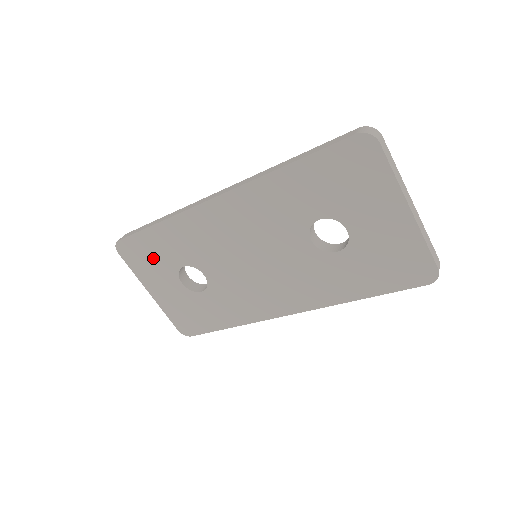
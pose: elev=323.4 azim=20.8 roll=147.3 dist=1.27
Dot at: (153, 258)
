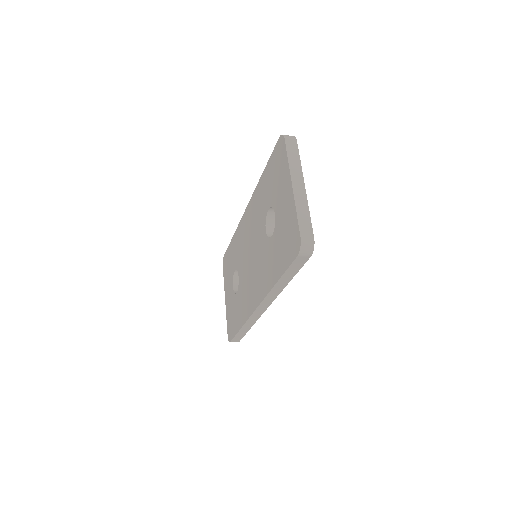
Dot at: (229, 267)
